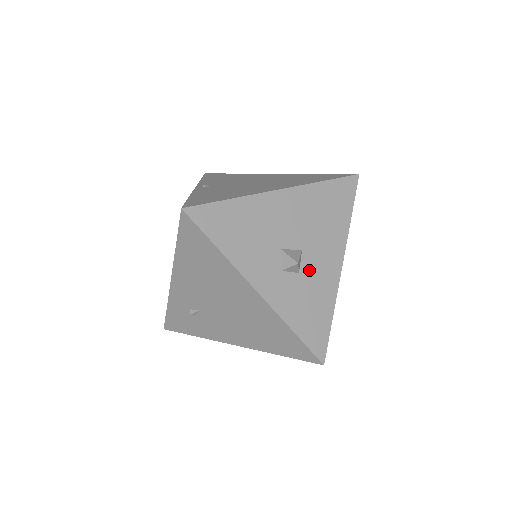
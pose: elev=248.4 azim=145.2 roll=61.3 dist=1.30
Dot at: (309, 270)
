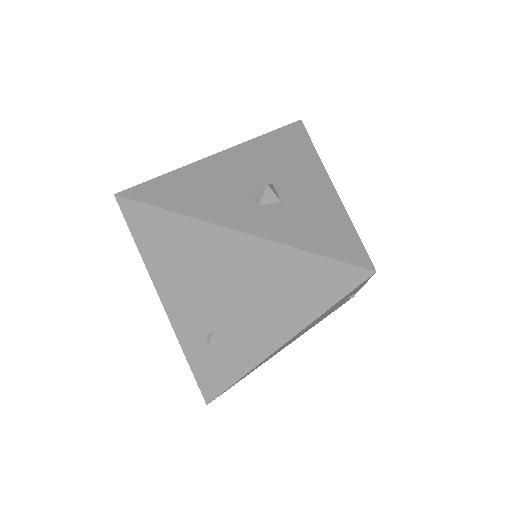
Dot at: (292, 196)
